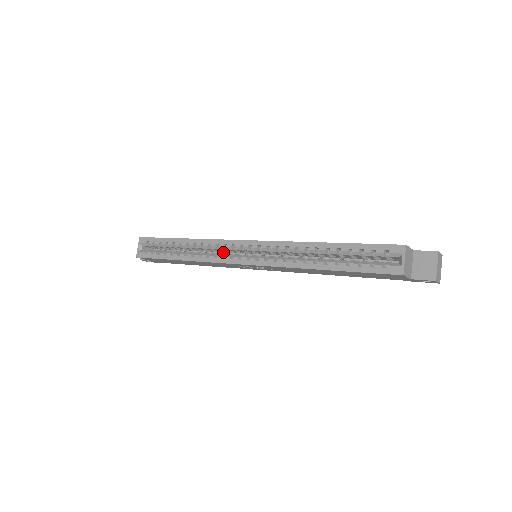
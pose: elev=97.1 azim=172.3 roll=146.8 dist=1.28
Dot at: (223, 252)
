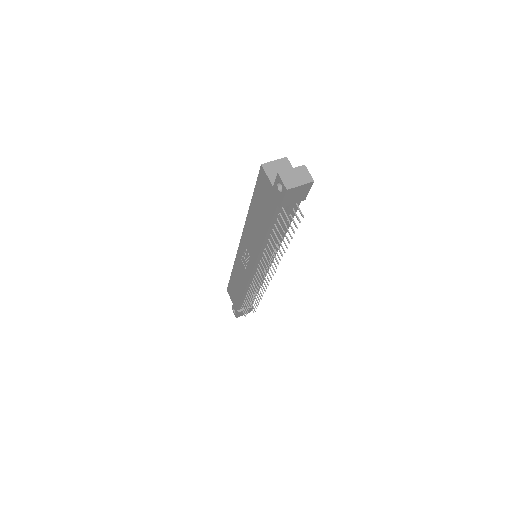
Dot at: occluded
